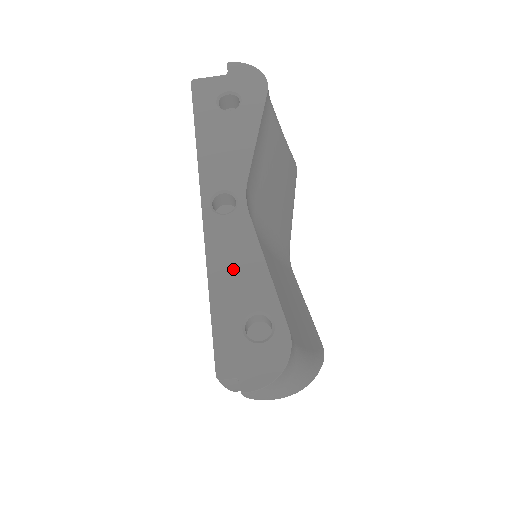
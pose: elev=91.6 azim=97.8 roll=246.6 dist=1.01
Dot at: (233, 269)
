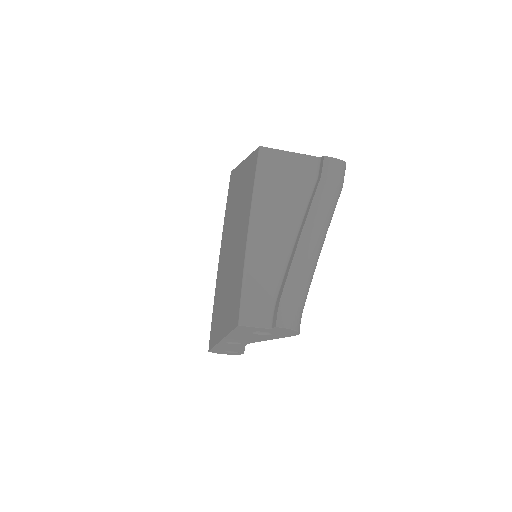
Dot at: (228, 348)
